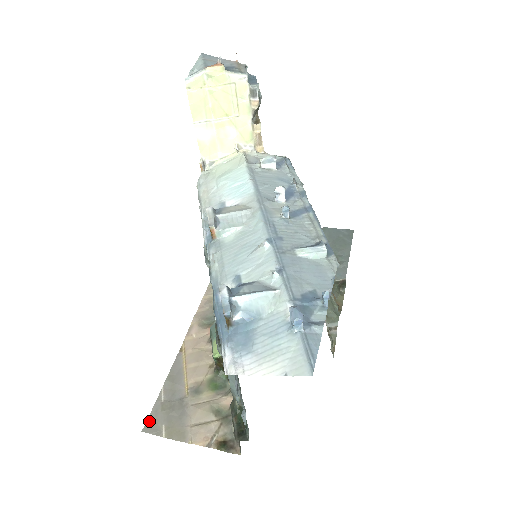
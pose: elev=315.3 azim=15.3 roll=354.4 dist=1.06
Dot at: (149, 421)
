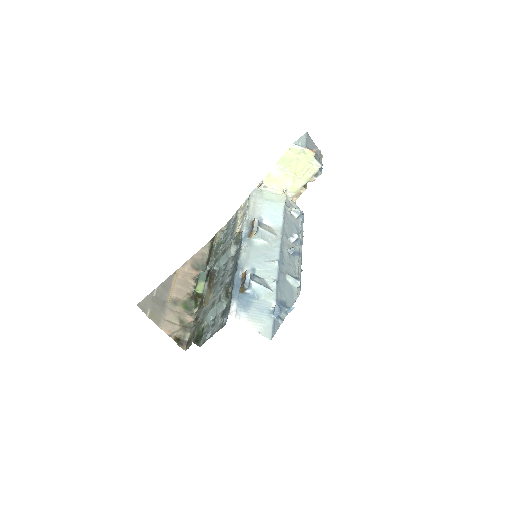
Dot at: (142, 302)
